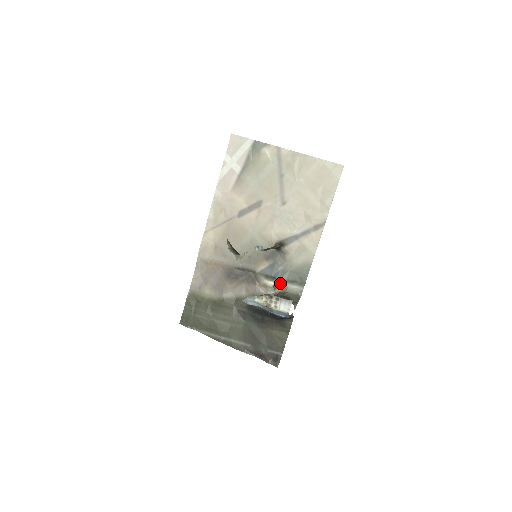
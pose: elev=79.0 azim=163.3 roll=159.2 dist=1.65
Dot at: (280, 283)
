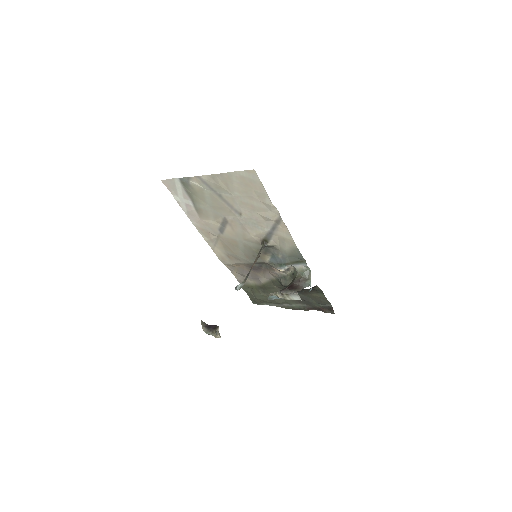
Dot at: (288, 266)
